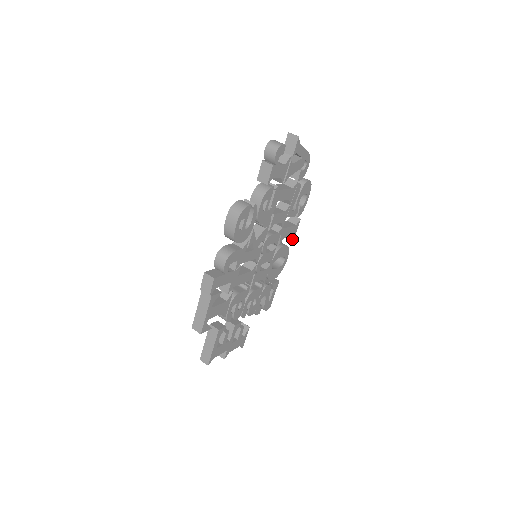
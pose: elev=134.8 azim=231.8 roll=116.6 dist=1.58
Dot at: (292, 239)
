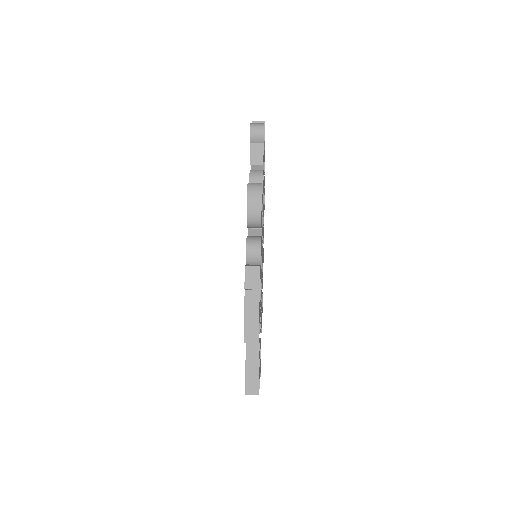
Dot at: occluded
